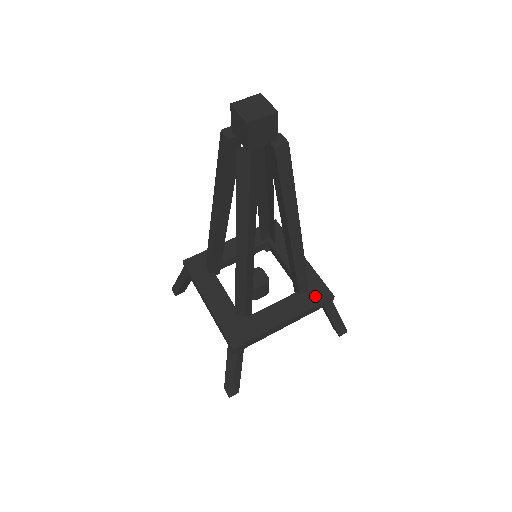
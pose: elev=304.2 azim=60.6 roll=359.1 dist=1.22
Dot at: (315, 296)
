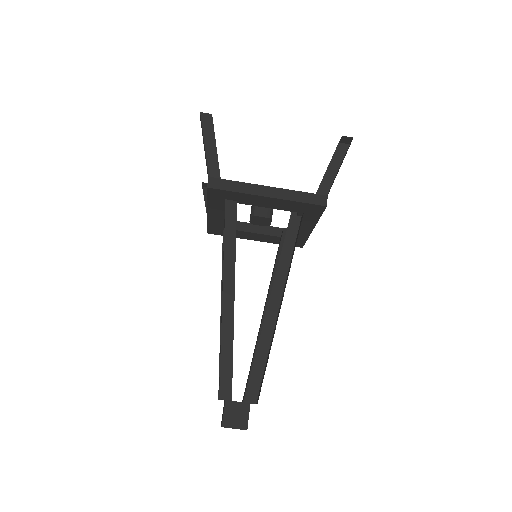
Dot at: occluded
